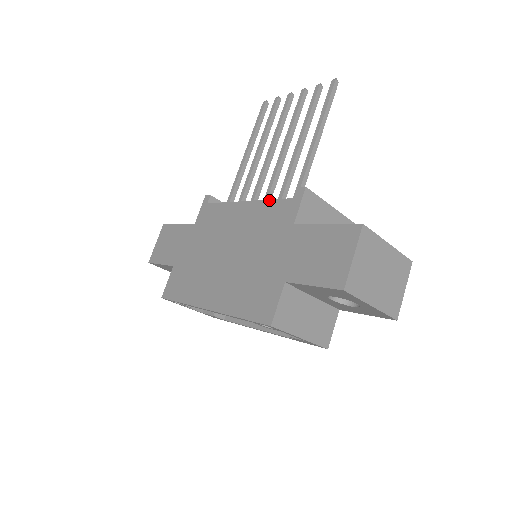
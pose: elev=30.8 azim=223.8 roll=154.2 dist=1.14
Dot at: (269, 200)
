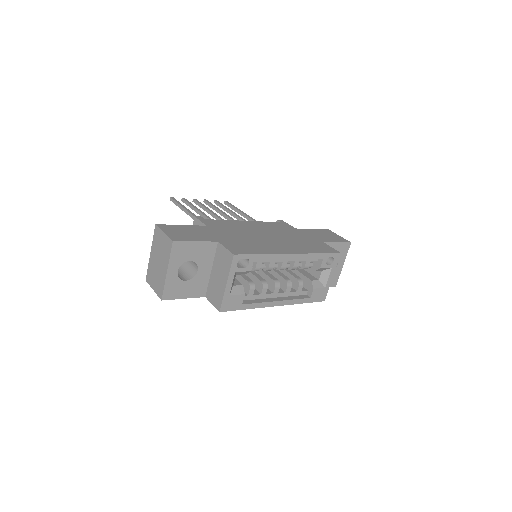
Dot at: occluded
